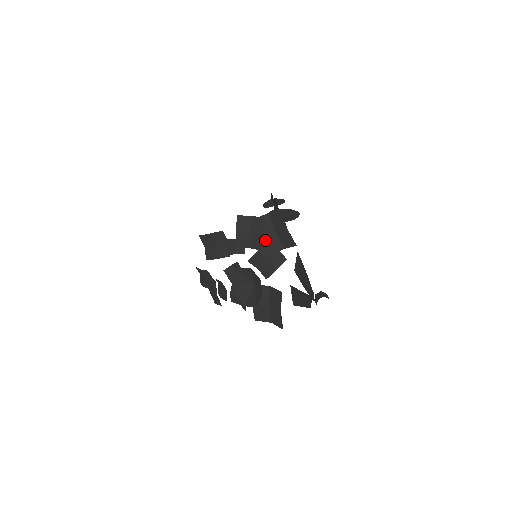
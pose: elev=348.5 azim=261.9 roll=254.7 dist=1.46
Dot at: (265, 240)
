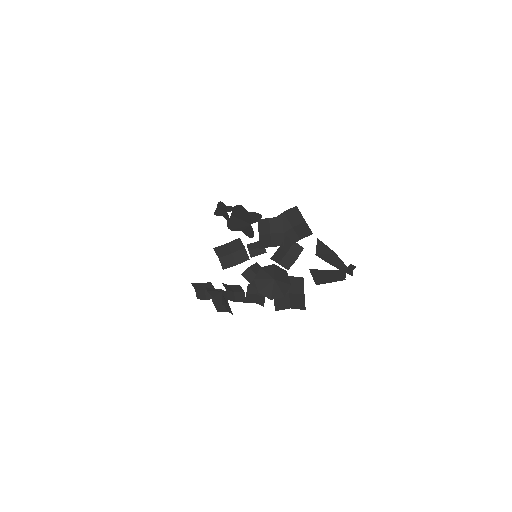
Dot at: (284, 236)
